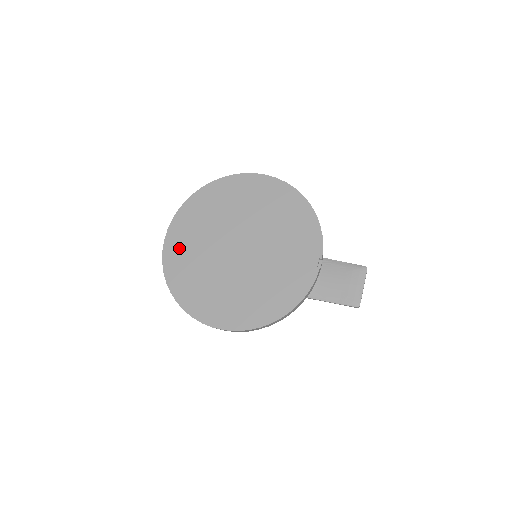
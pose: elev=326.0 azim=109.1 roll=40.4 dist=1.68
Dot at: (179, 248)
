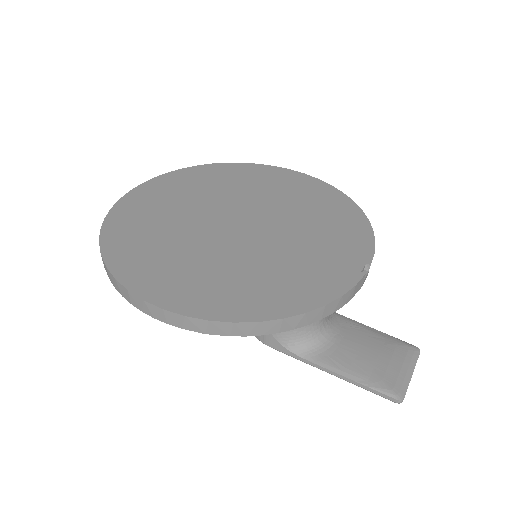
Dot at: (146, 203)
